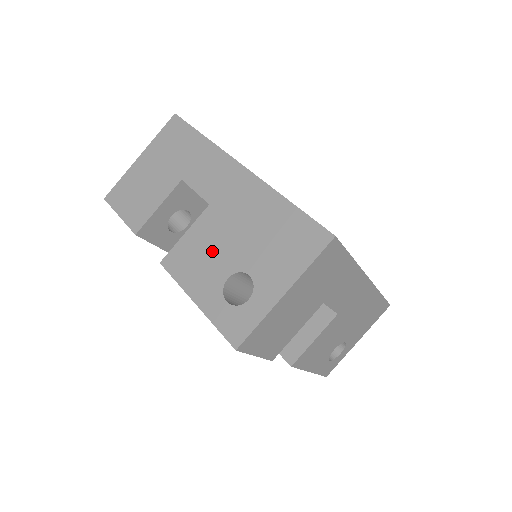
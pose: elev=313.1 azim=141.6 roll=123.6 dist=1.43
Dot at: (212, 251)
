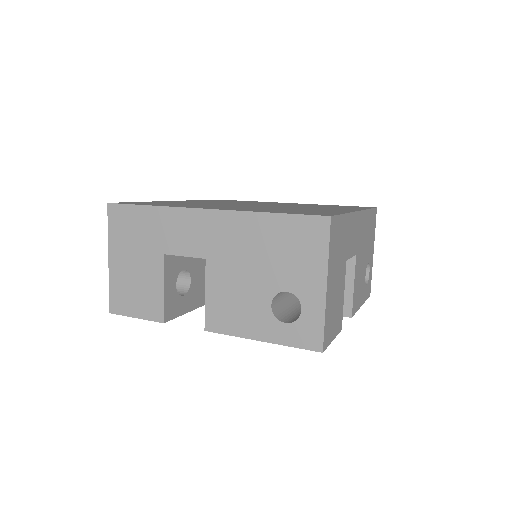
Dot at: (240, 293)
